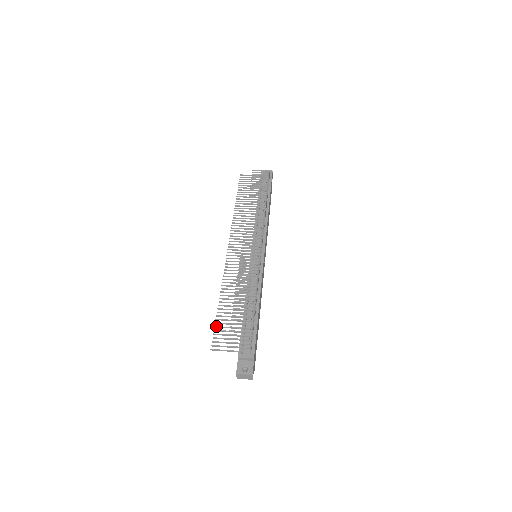
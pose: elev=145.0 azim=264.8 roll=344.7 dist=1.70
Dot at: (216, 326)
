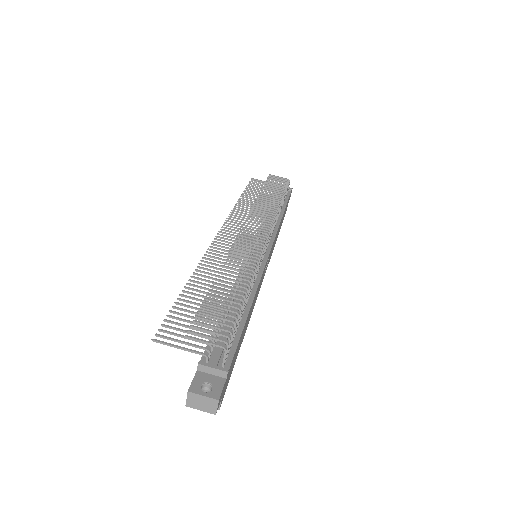
Dot at: occluded
